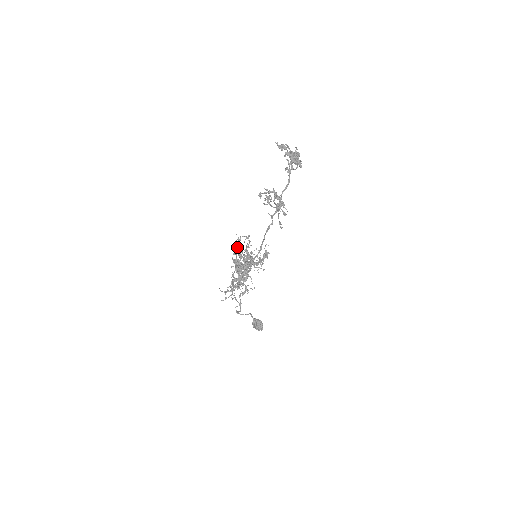
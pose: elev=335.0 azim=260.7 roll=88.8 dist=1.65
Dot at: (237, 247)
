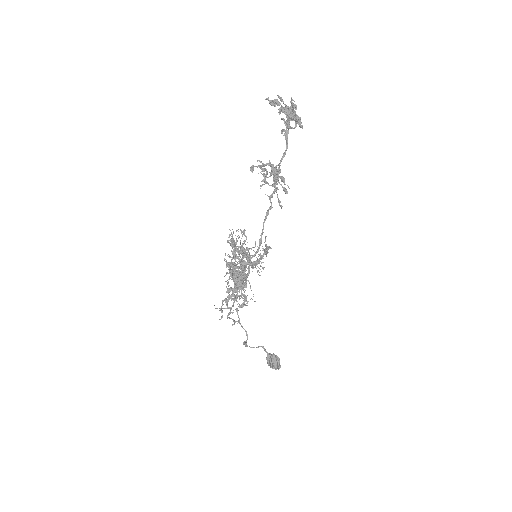
Dot at: (230, 244)
